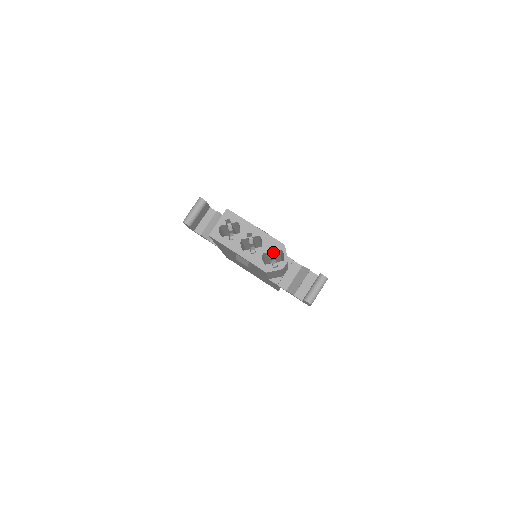
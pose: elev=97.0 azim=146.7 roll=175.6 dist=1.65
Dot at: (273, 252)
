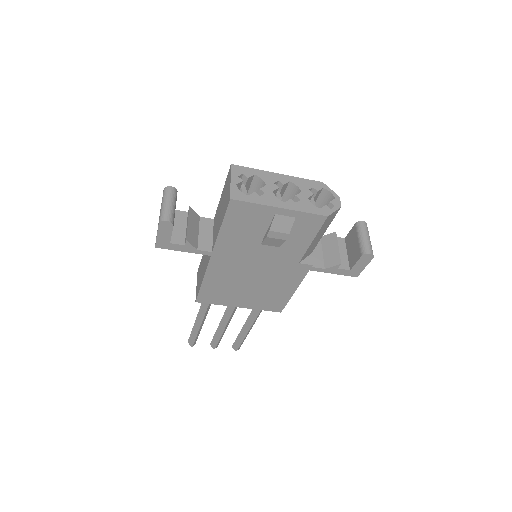
Dot at: (312, 199)
